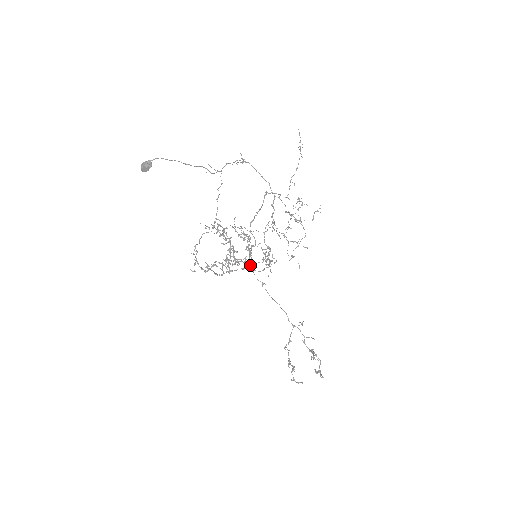
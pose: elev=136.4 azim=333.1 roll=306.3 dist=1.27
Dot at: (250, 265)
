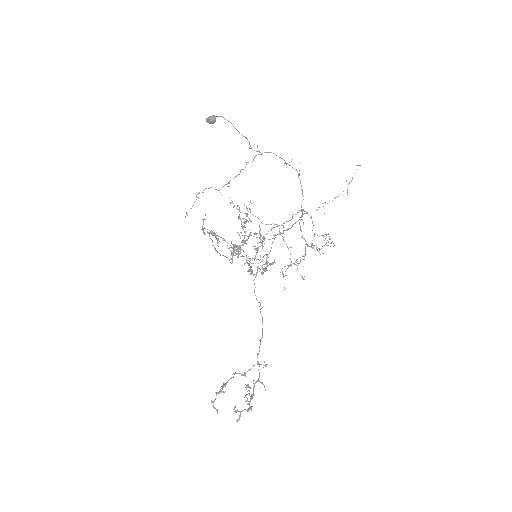
Dot at: (249, 265)
